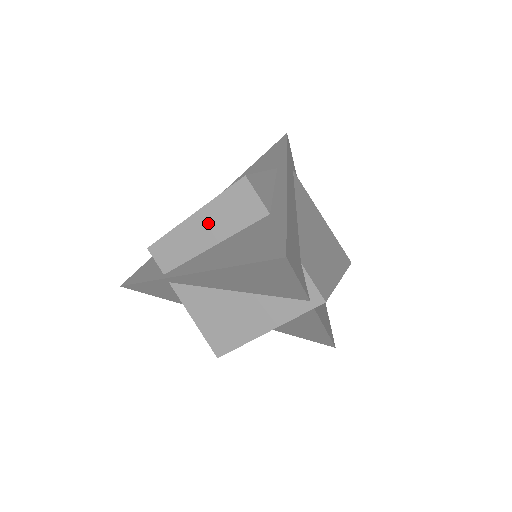
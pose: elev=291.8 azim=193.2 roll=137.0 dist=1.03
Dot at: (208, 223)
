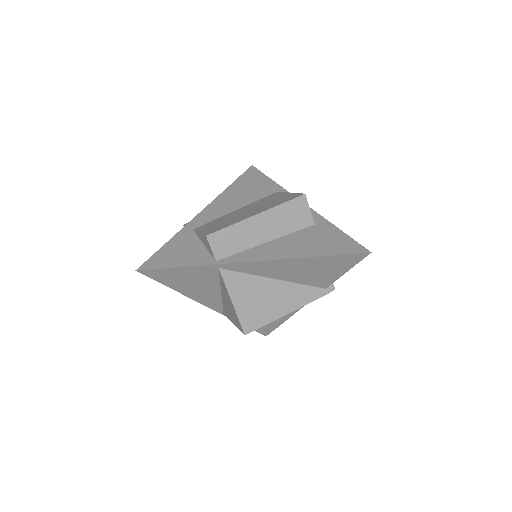
Dot at: (268, 223)
